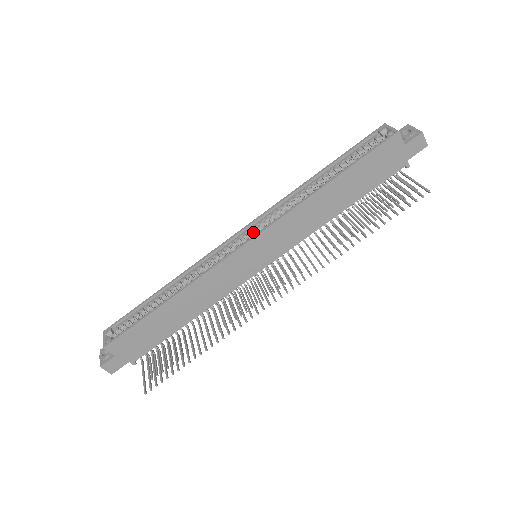
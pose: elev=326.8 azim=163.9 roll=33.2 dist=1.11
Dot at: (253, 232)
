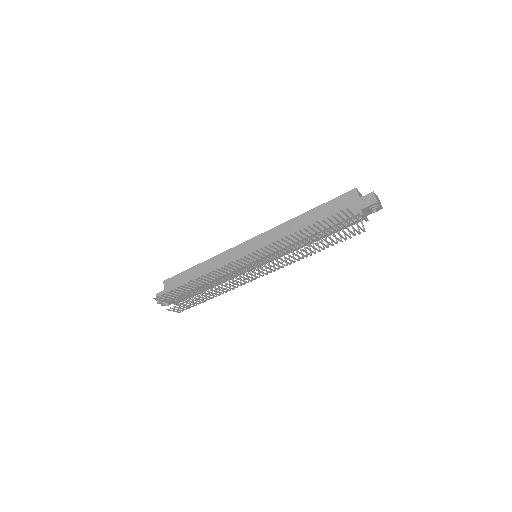
Dot at: occluded
